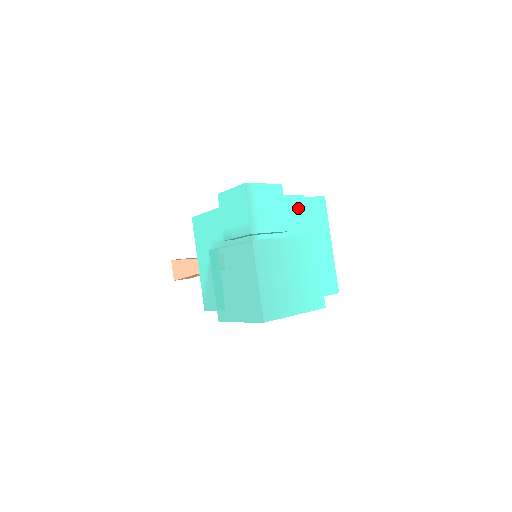
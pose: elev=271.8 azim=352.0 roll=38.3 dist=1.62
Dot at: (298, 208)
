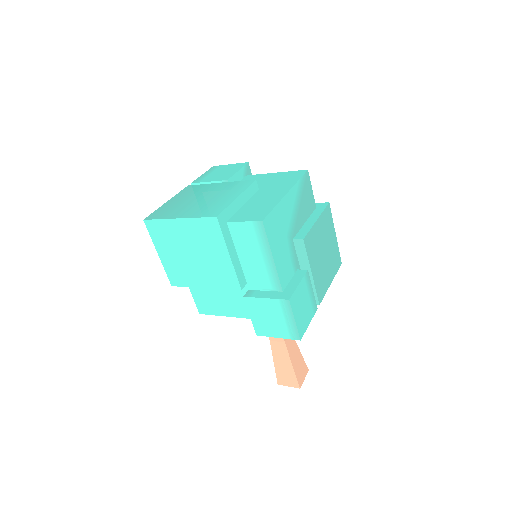
Dot at: (265, 178)
